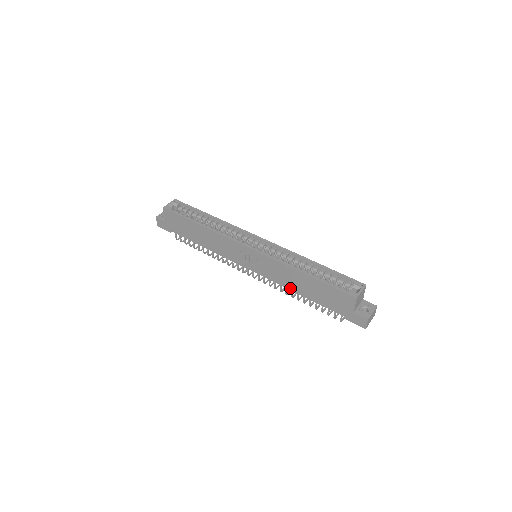
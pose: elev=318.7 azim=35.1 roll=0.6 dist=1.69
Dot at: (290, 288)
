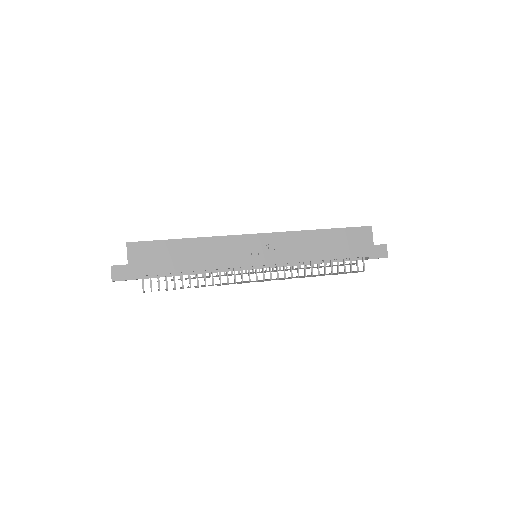
Dot at: (311, 259)
